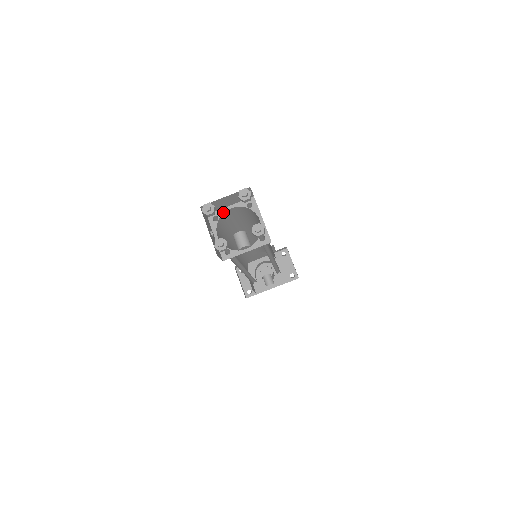
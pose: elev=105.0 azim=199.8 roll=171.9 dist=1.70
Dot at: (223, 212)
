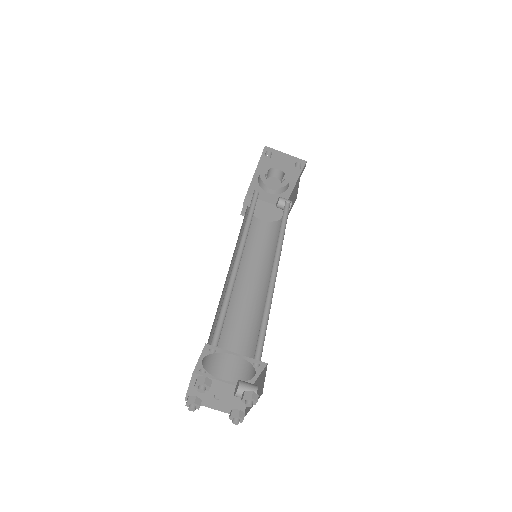
Dot at: (201, 365)
